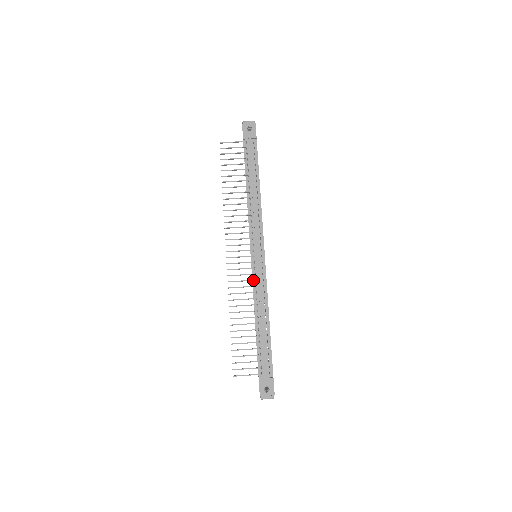
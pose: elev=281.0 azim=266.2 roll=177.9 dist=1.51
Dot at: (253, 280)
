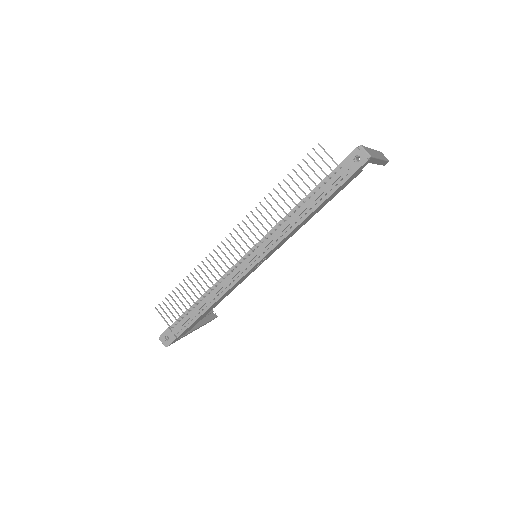
Dot at: (225, 273)
